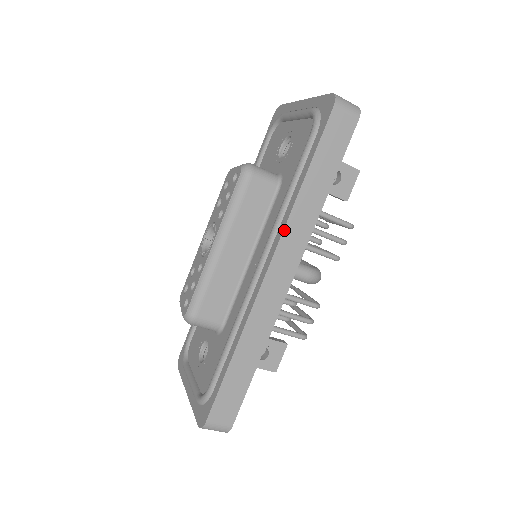
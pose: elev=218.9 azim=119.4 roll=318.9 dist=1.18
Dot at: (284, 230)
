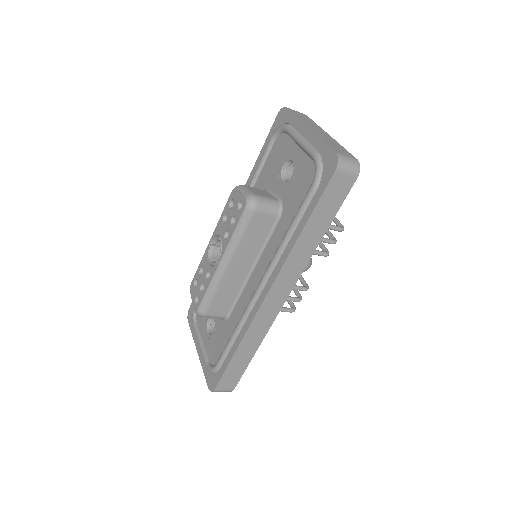
Dot at: (282, 268)
